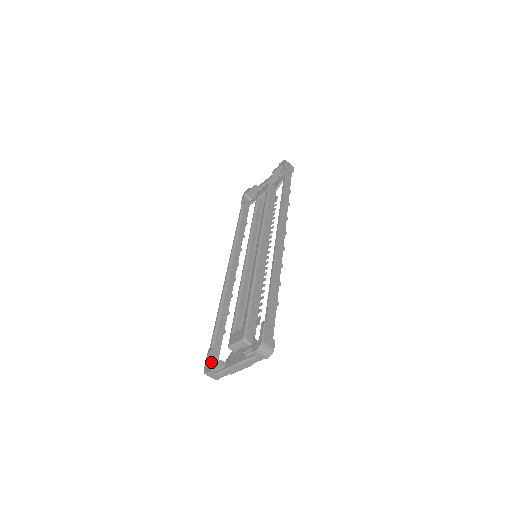
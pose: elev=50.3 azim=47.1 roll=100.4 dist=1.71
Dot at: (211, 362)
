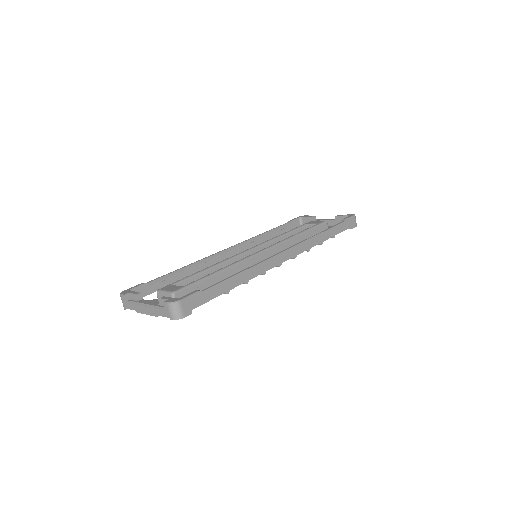
Dot at: occluded
